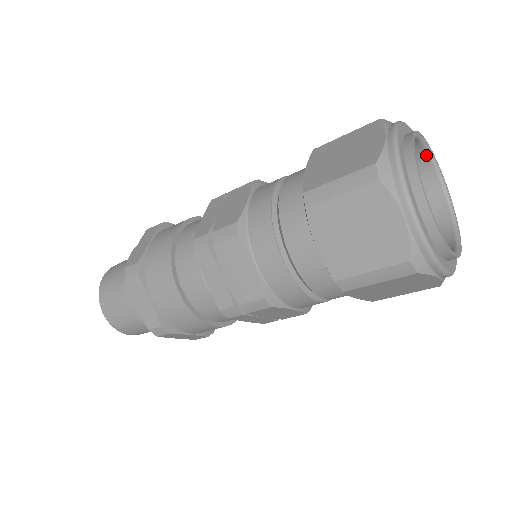
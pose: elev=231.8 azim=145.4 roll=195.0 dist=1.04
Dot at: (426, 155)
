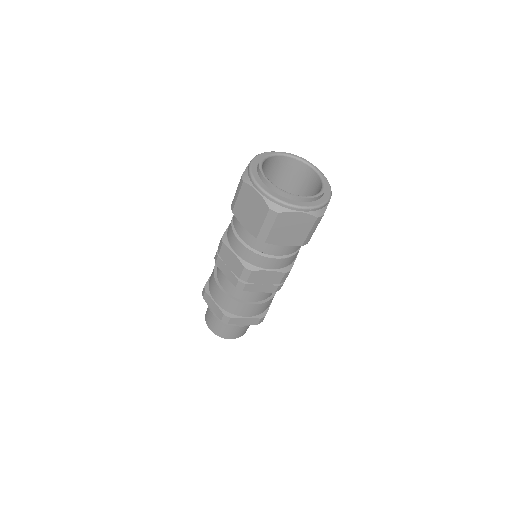
Dot at: (295, 160)
